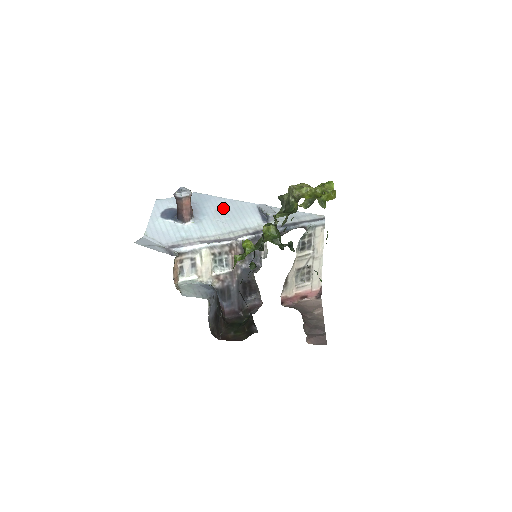
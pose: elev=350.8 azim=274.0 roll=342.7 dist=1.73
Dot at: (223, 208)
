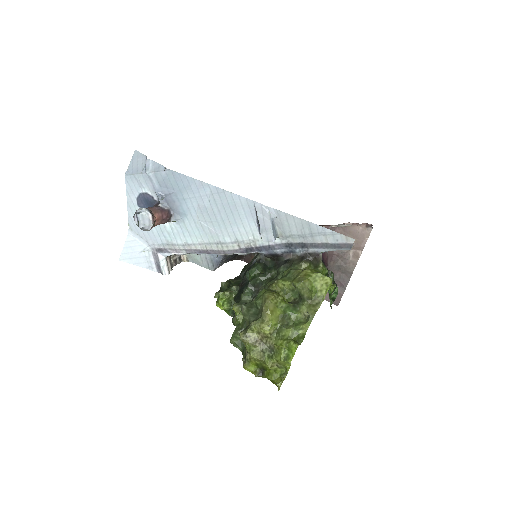
Dot at: (208, 203)
